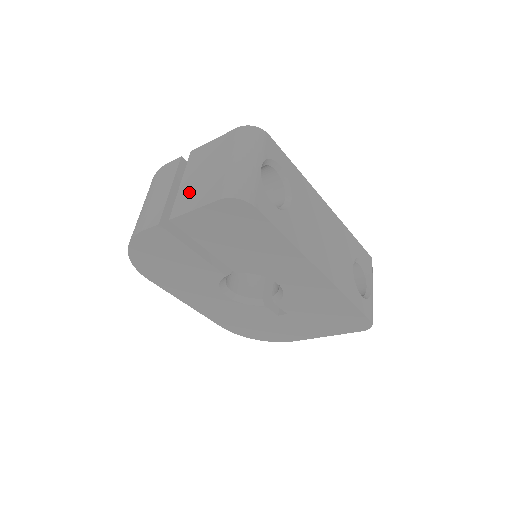
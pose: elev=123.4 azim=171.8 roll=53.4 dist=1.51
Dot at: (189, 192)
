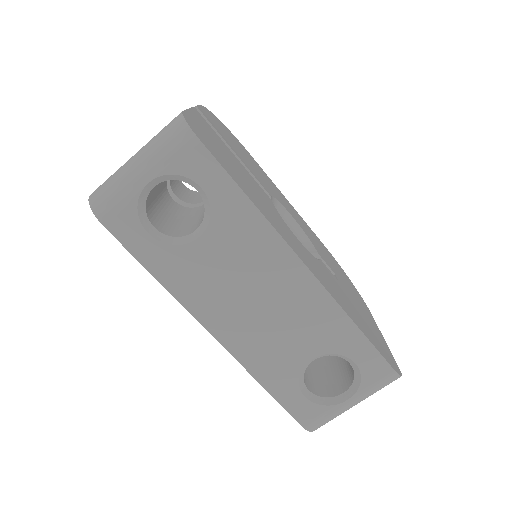
Dot at: occluded
